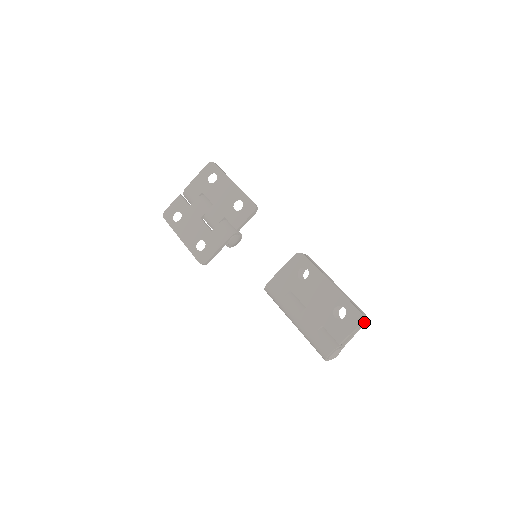
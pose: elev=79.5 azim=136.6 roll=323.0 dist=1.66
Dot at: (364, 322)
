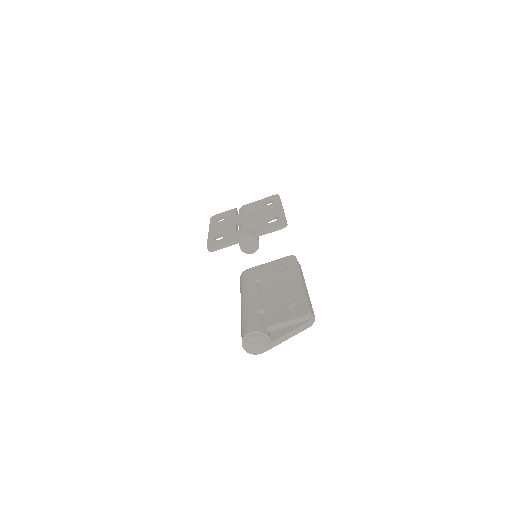
Dot at: (308, 323)
